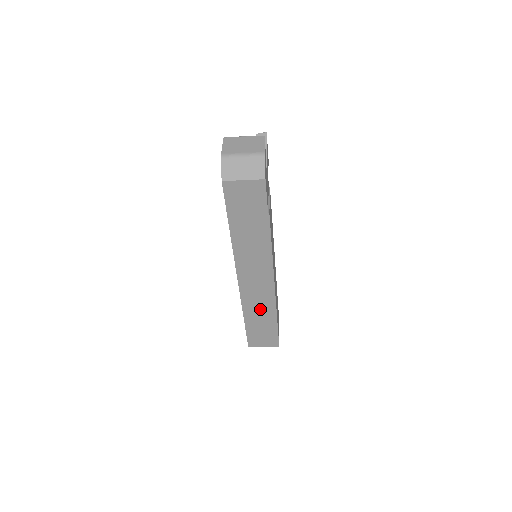
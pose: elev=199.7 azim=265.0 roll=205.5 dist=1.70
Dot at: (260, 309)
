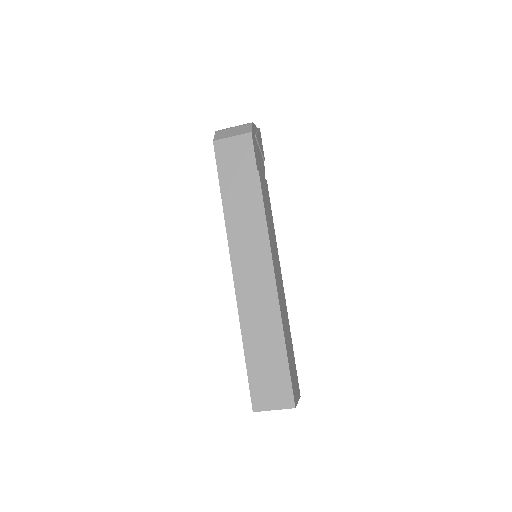
Dot at: (262, 325)
